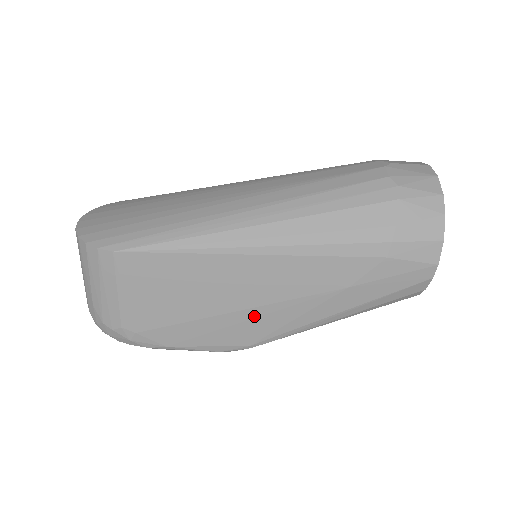
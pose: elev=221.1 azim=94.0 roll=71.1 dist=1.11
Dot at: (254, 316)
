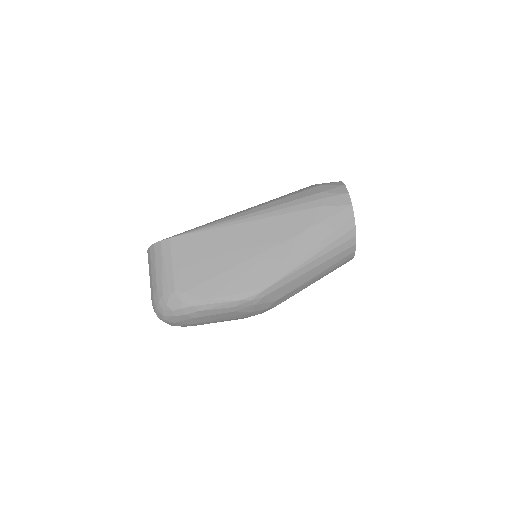
Dot at: (257, 262)
